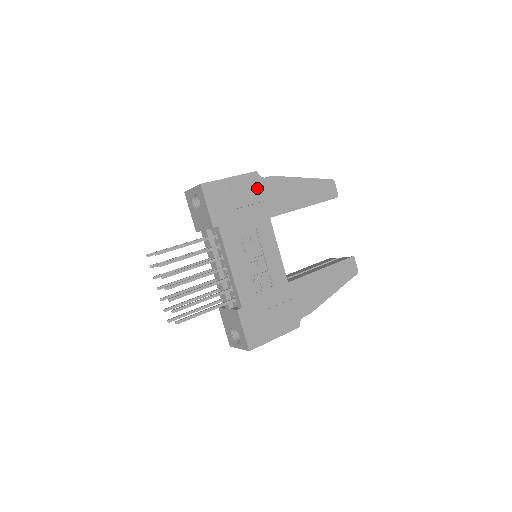
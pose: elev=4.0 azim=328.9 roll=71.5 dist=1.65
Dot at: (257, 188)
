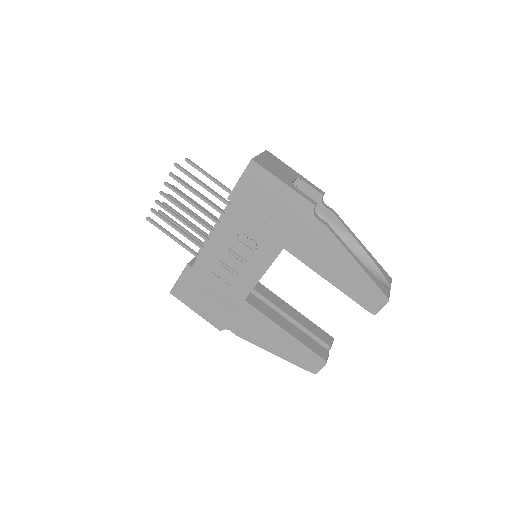
Dot at: (299, 217)
